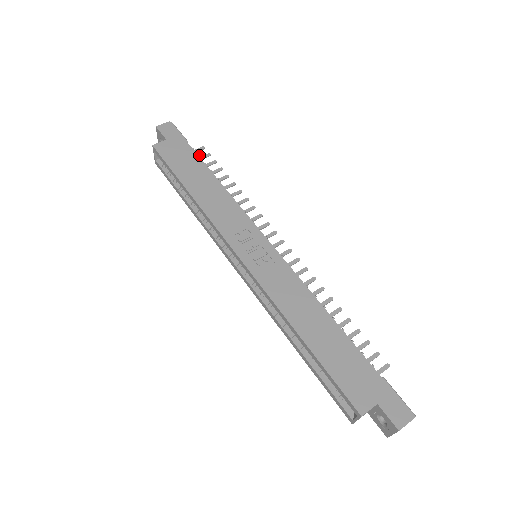
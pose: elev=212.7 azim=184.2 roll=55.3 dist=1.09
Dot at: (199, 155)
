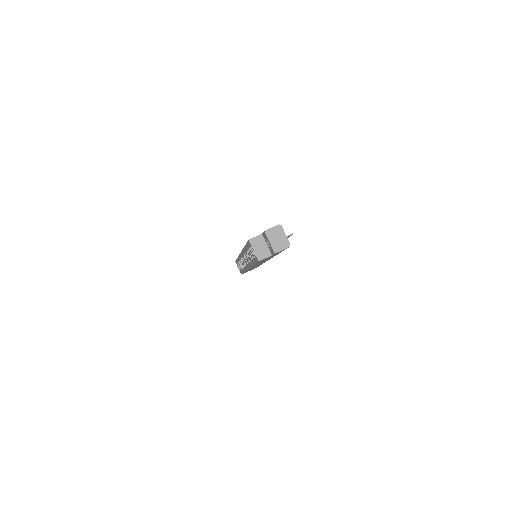
Dot at: occluded
